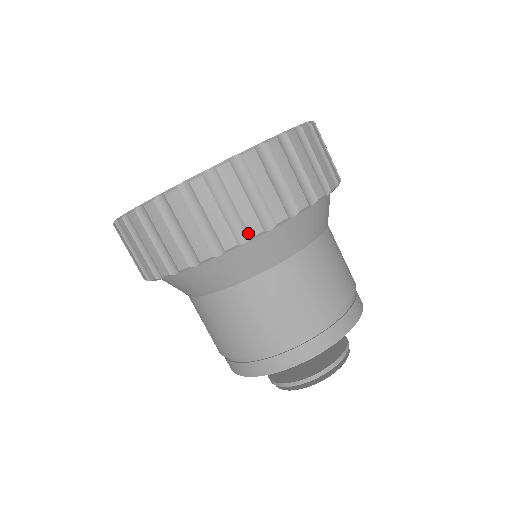
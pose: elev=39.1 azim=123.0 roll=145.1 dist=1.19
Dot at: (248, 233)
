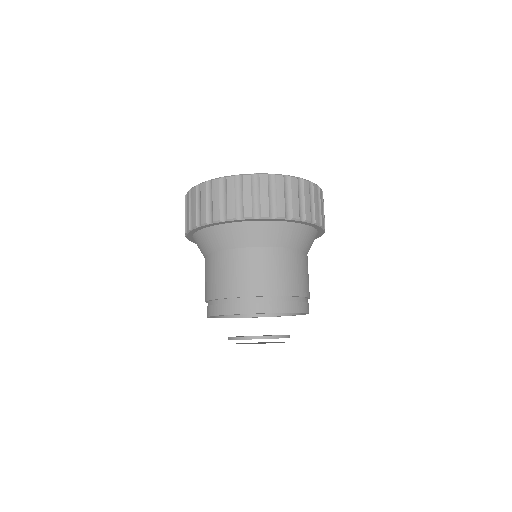
Dot at: (213, 218)
